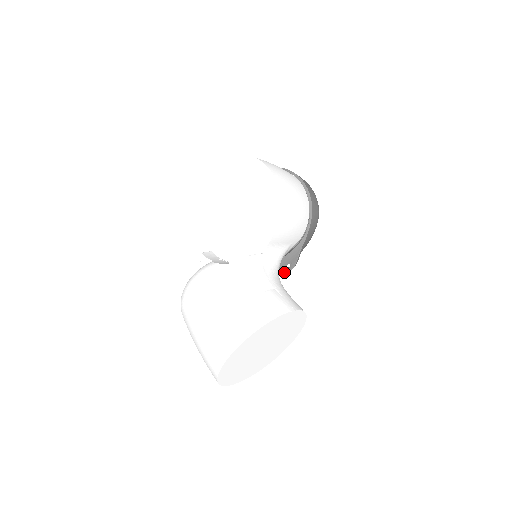
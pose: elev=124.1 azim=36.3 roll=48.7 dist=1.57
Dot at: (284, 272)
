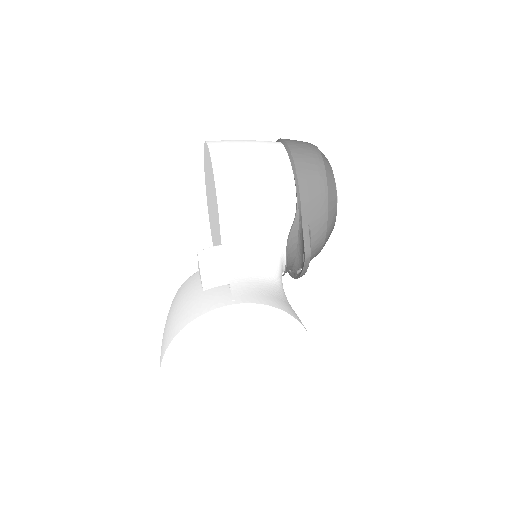
Dot at: (303, 267)
